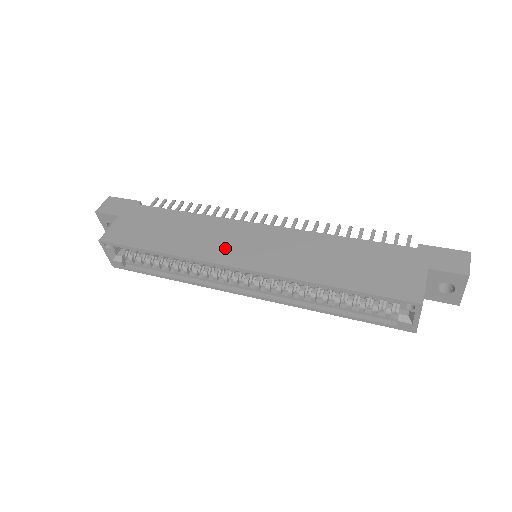
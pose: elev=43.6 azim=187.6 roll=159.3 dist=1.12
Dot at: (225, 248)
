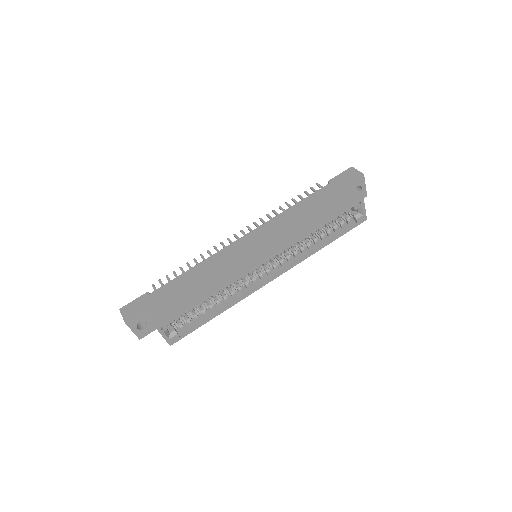
Dot at: (242, 261)
